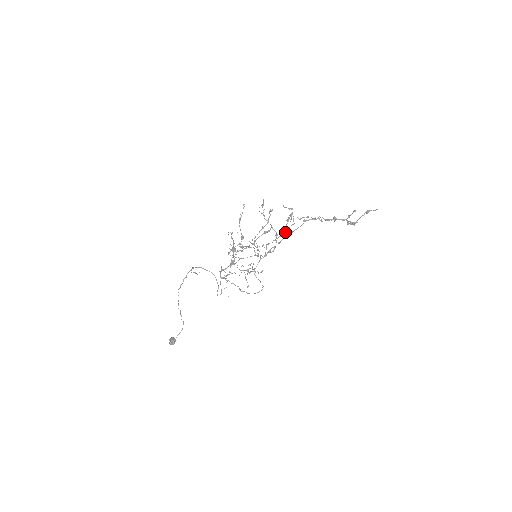
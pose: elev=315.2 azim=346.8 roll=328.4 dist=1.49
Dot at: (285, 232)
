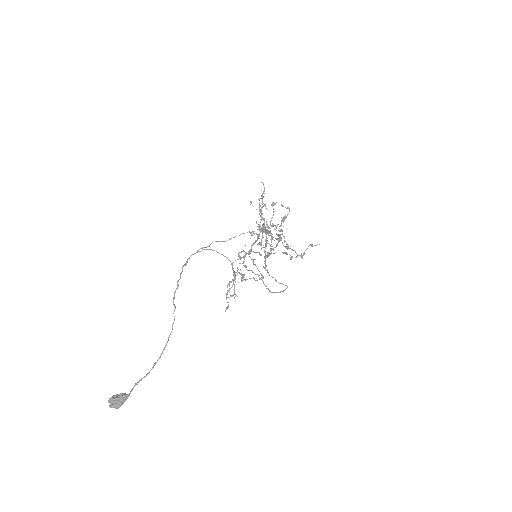
Dot at: (280, 234)
